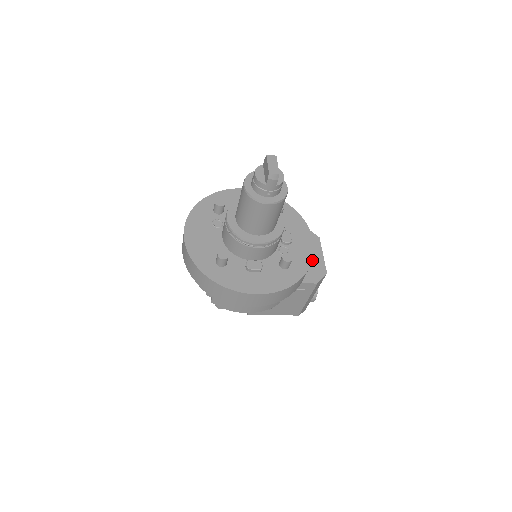
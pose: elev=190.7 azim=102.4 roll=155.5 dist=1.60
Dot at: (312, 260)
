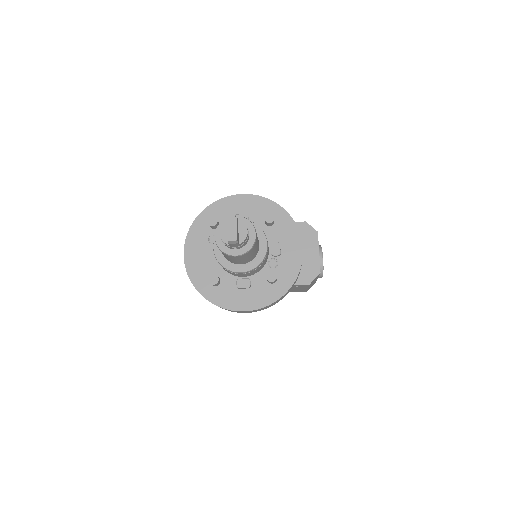
Dot at: (307, 259)
